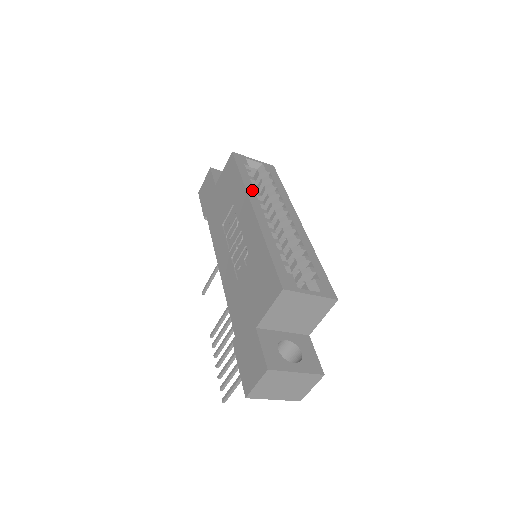
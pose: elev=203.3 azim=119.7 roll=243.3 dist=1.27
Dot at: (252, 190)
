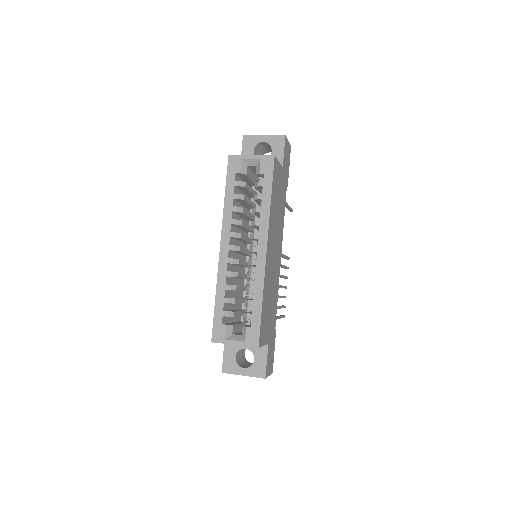
Dot at: (229, 218)
